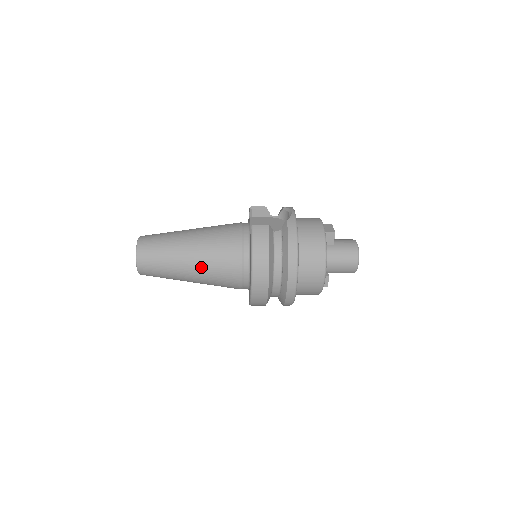
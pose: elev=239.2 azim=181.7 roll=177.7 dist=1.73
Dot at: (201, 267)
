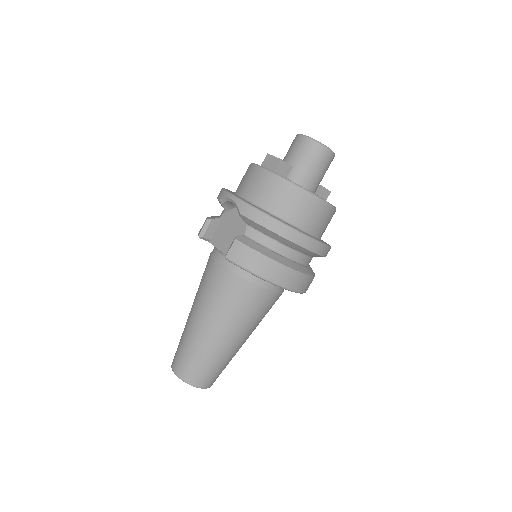
Dot at: (240, 329)
